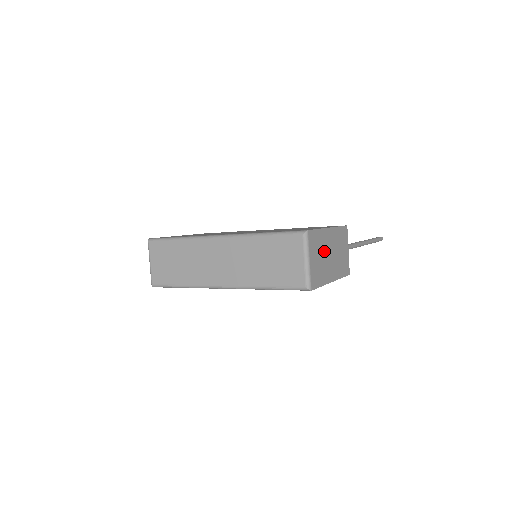
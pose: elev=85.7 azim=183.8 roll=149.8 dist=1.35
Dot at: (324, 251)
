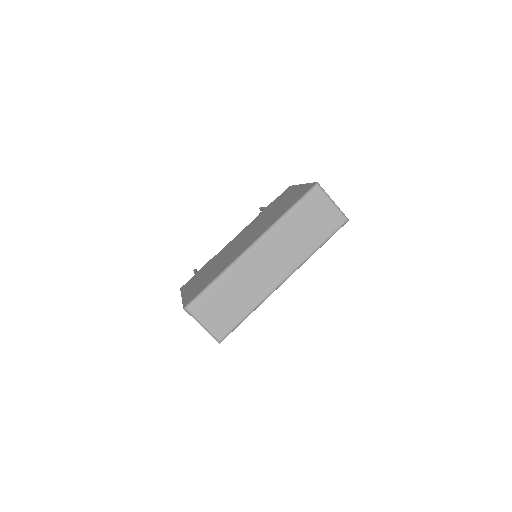
Dot at: occluded
